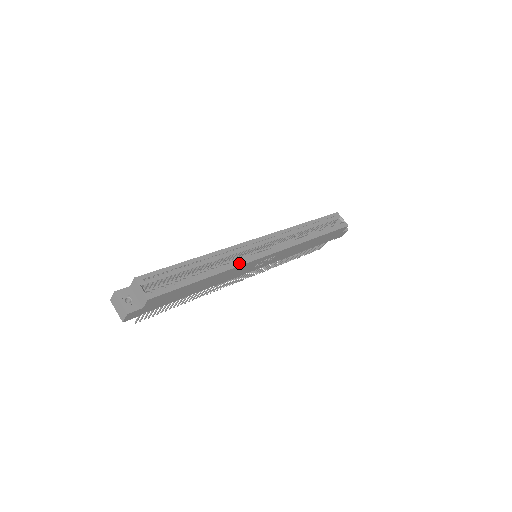
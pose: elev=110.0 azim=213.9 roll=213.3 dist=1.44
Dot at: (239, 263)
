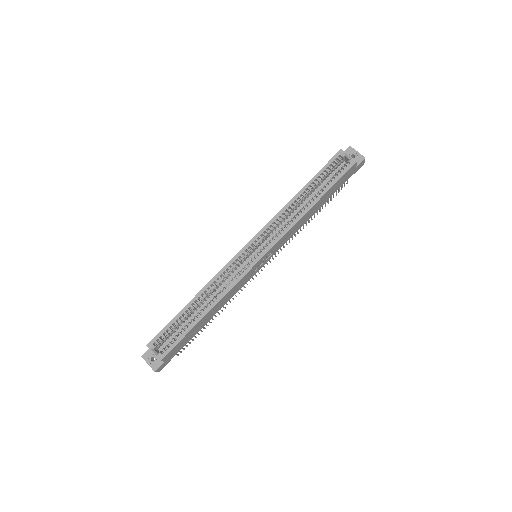
Dot at: (231, 286)
